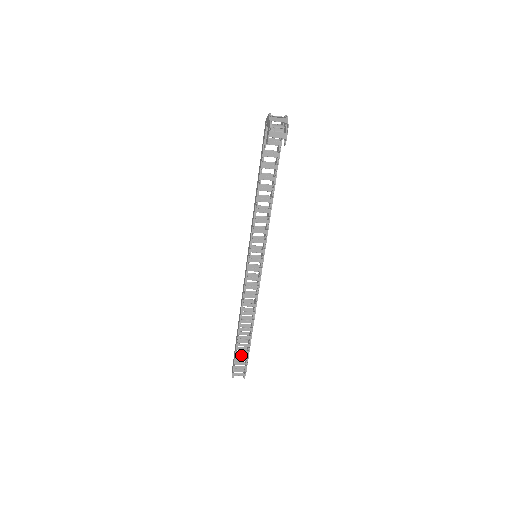
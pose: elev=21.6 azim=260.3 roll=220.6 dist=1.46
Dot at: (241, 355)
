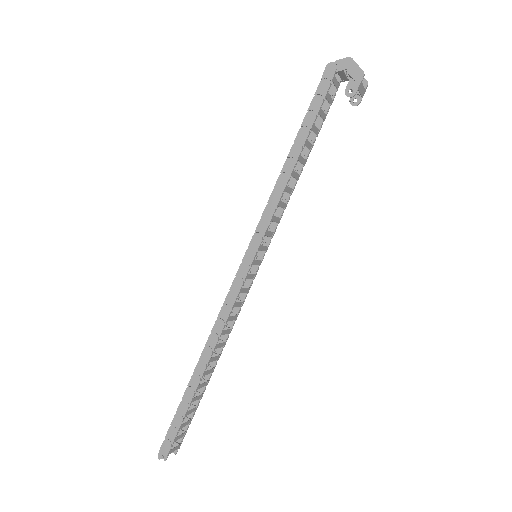
Dot at: occluded
